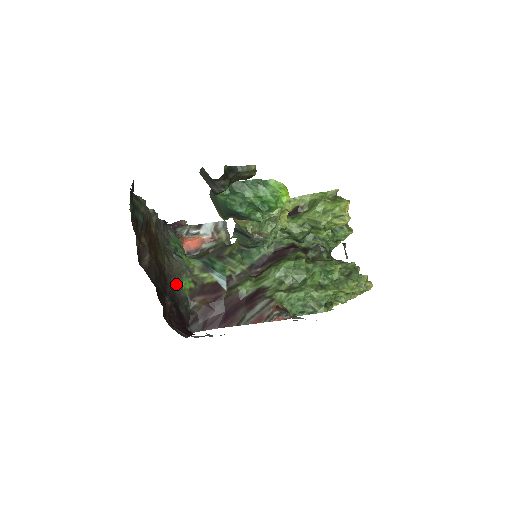
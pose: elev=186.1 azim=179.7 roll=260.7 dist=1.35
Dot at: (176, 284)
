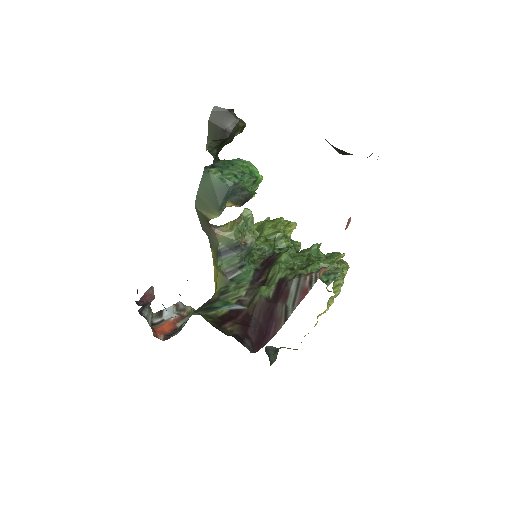
Dot at: occluded
